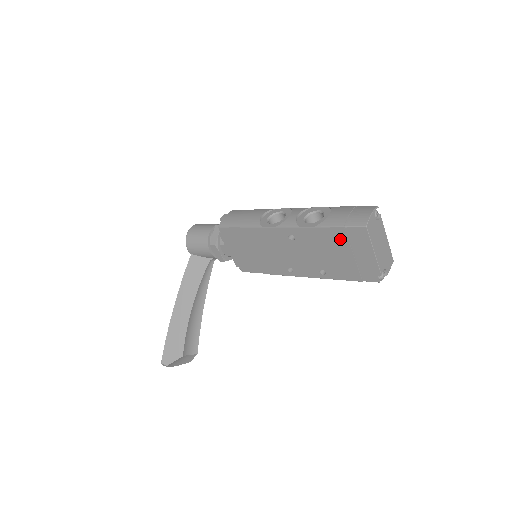
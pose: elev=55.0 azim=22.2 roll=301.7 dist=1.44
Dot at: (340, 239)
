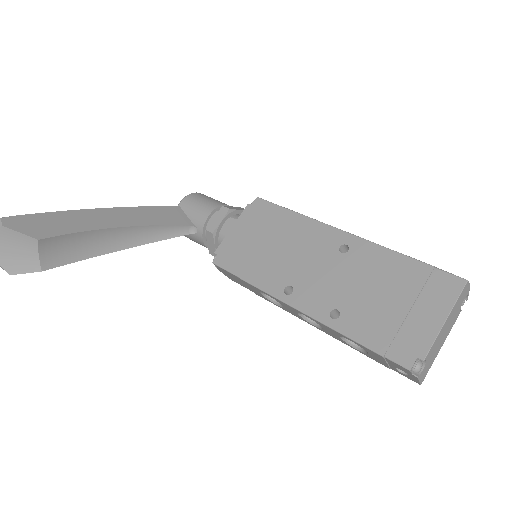
Dot at: (413, 280)
